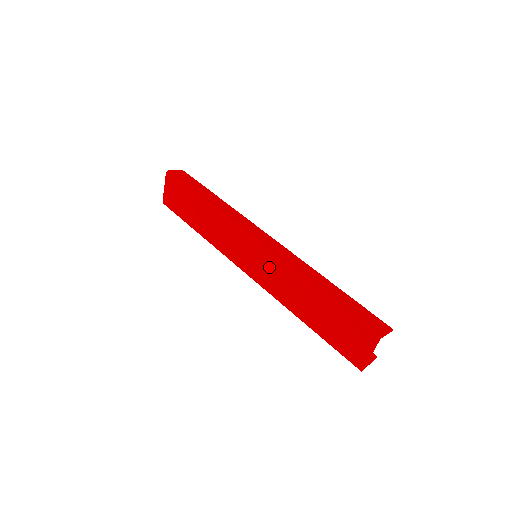
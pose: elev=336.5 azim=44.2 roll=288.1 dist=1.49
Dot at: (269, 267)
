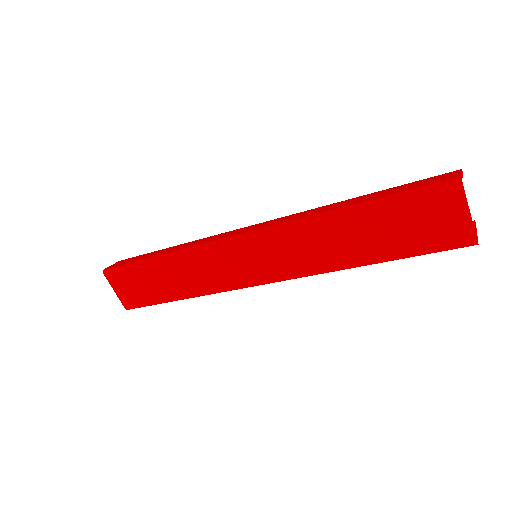
Dot at: (278, 247)
